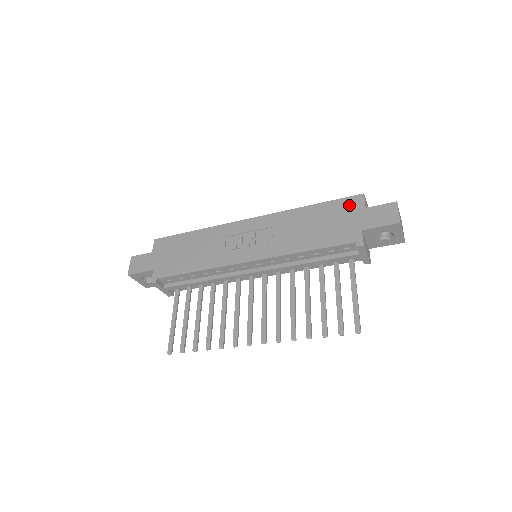
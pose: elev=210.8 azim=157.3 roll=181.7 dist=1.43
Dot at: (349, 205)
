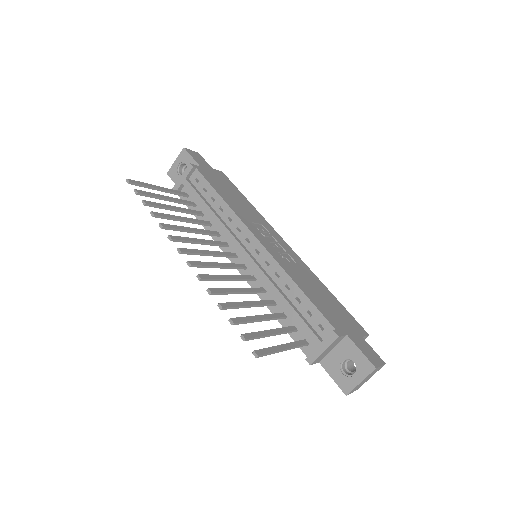
Dot at: (354, 323)
